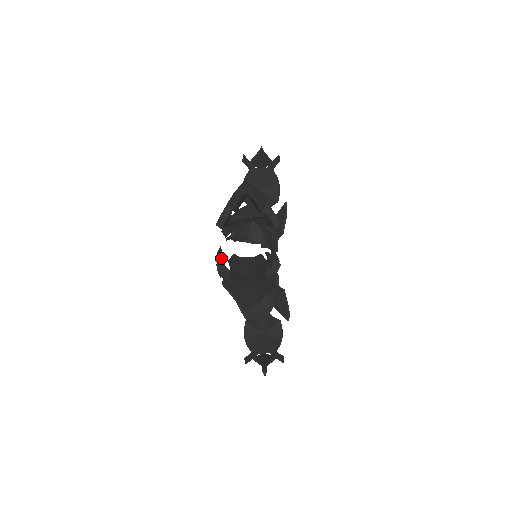
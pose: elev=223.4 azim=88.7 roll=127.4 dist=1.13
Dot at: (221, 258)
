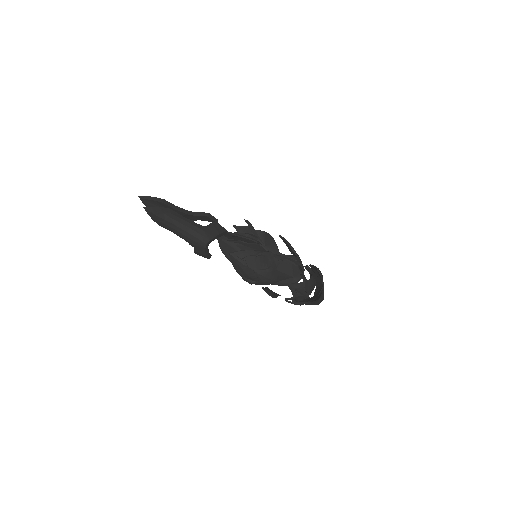
Dot at: (268, 290)
